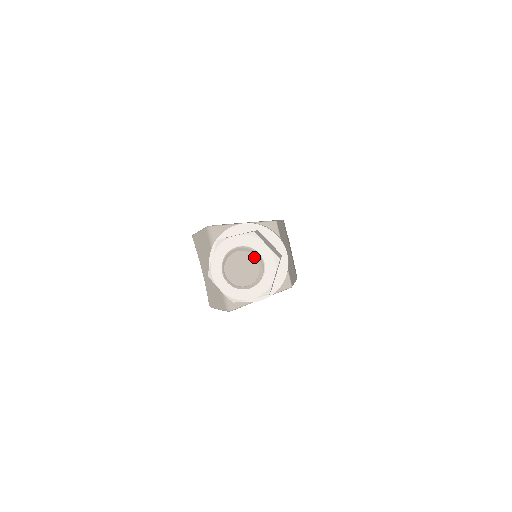
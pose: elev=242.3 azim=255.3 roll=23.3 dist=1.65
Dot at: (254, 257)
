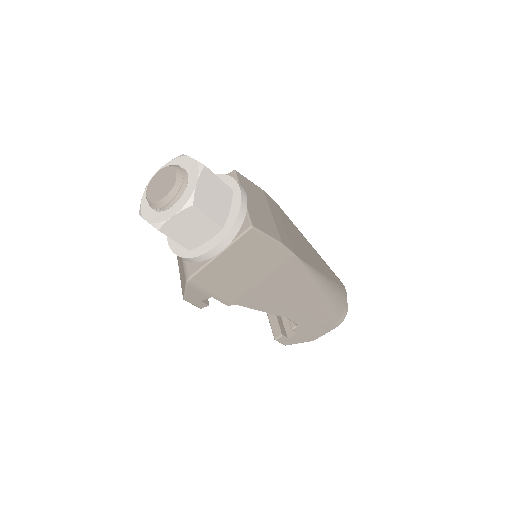
Dot at: (173, 167)
